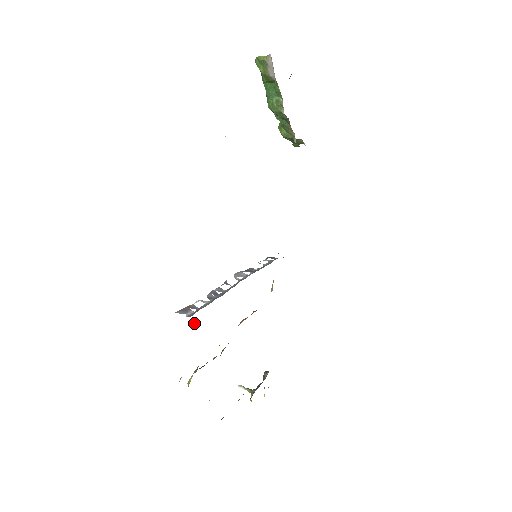
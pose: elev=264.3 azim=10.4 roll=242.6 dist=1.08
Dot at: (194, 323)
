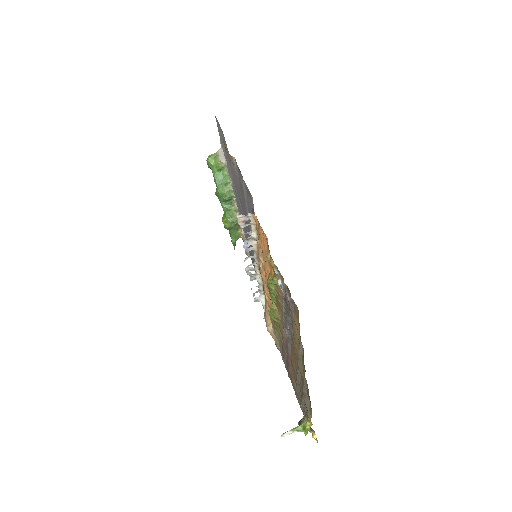
Dot at: (256, 220)
